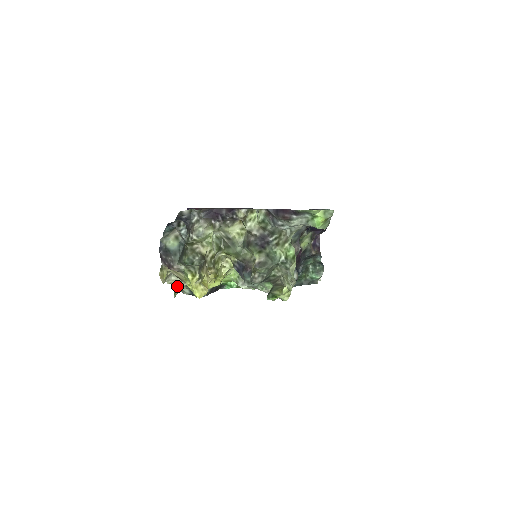
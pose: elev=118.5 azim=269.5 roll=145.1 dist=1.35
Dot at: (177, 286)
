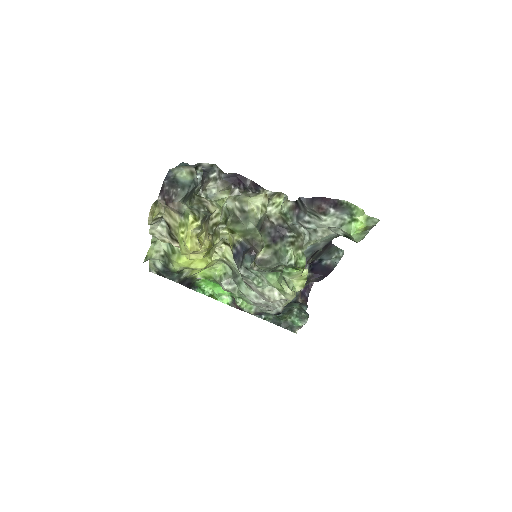
Dot at: (153, 250)
